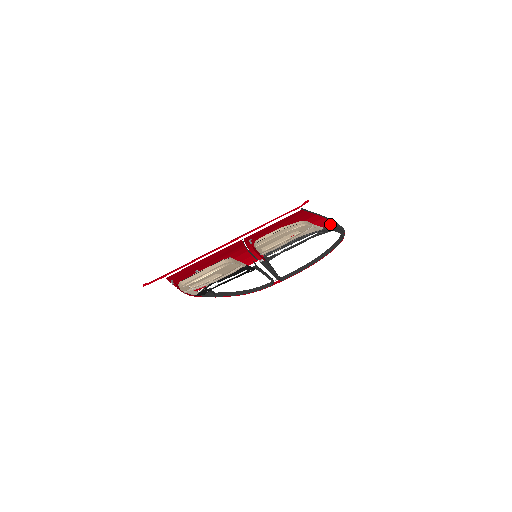
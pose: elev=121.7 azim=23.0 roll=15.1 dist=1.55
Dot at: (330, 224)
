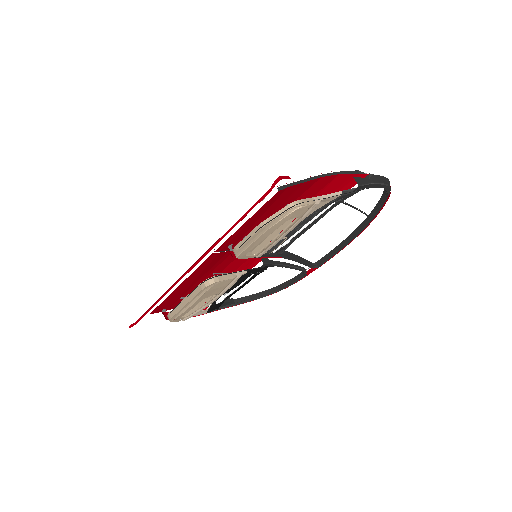
Dot at: (355, 180)
